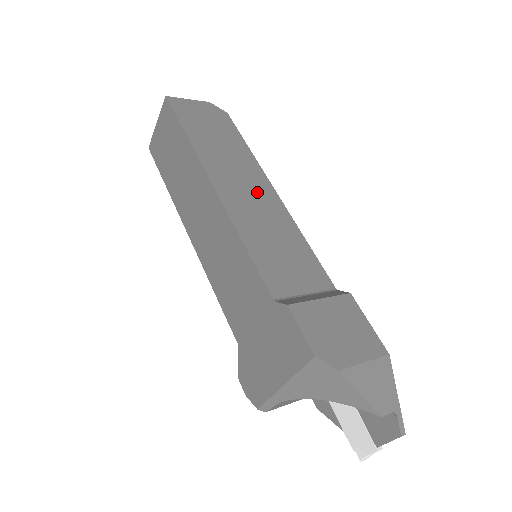
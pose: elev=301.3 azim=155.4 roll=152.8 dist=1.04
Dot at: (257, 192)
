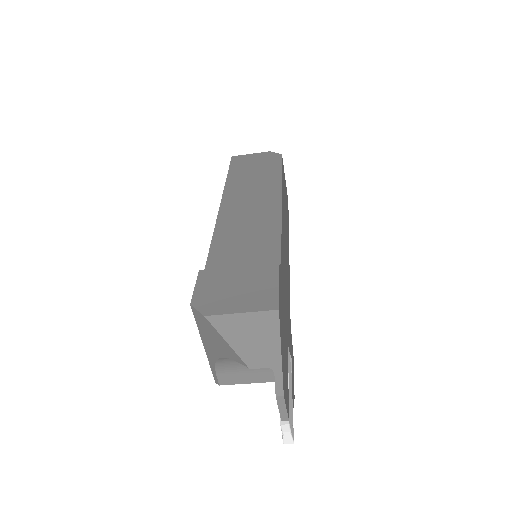
Dot at: (260, 202)
